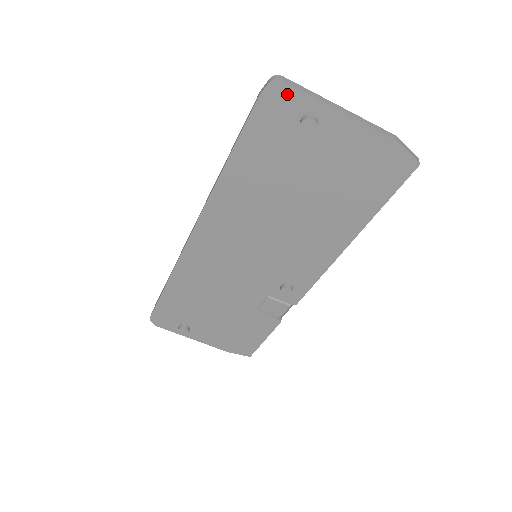
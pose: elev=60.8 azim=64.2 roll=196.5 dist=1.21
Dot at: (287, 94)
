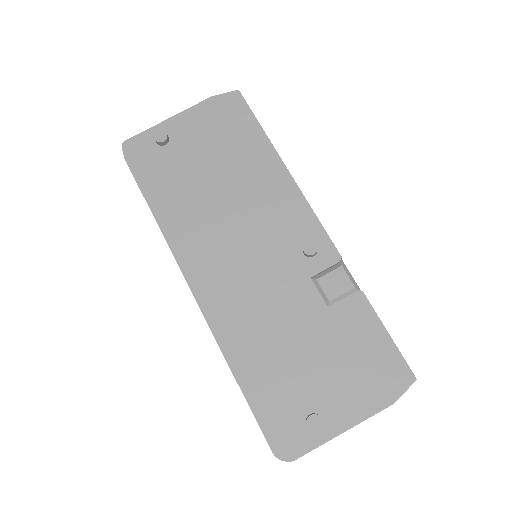
Dot at: (136, 142)
